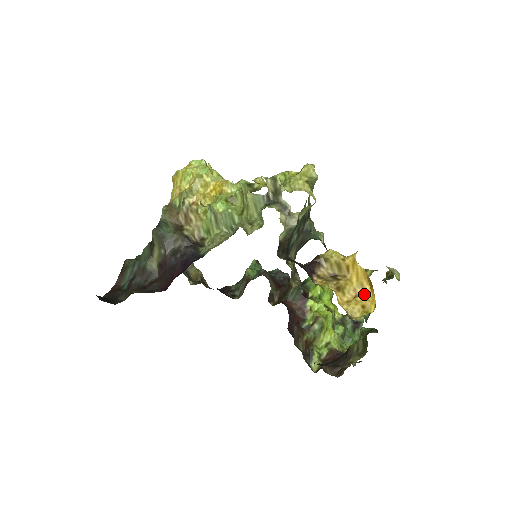
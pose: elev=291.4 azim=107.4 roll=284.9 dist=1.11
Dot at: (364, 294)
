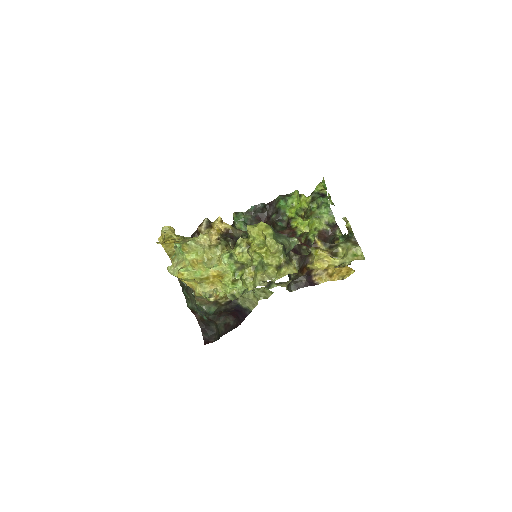
Dot at: (345, 268)
